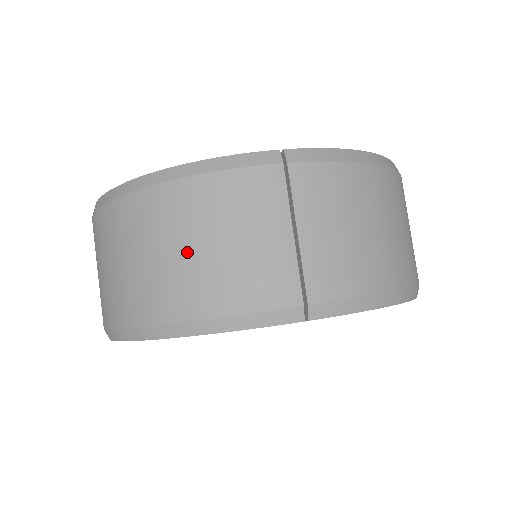
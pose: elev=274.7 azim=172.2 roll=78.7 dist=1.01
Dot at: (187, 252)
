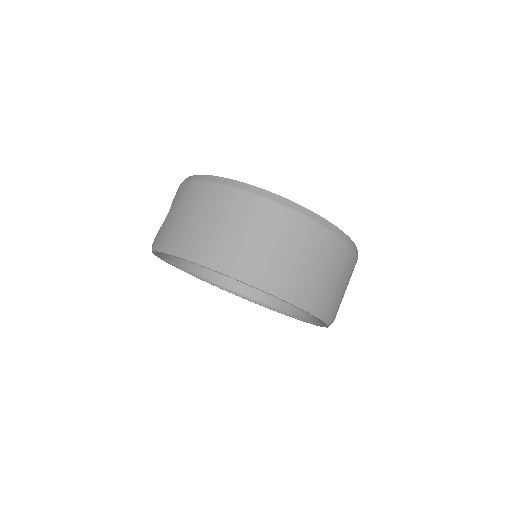
Dot at: (290, 252)
